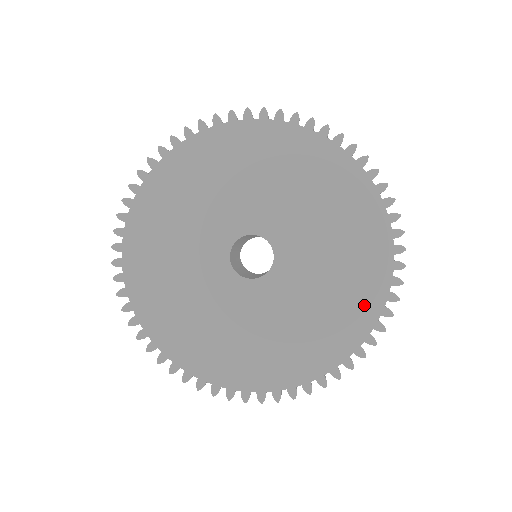
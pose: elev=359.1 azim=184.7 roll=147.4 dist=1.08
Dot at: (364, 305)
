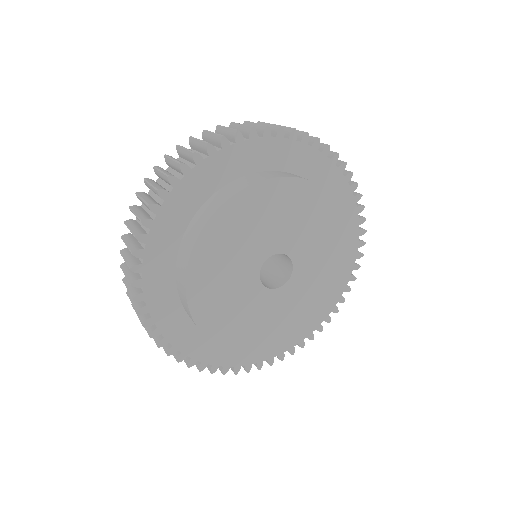
Dot at: occluded
